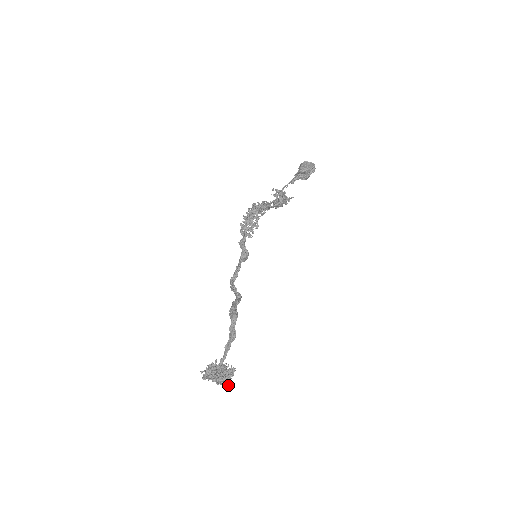
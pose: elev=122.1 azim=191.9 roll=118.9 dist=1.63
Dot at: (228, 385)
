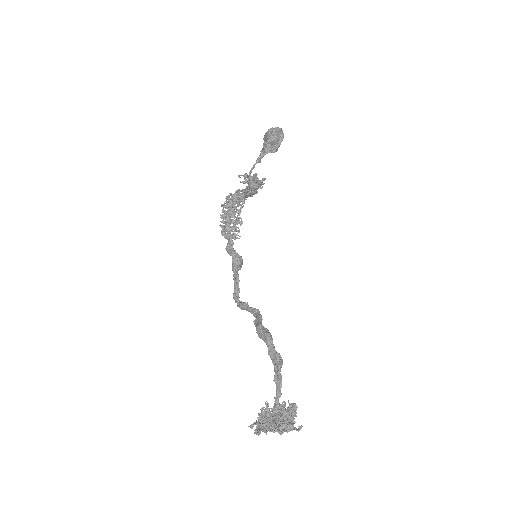
Dot at: (294, 429)
